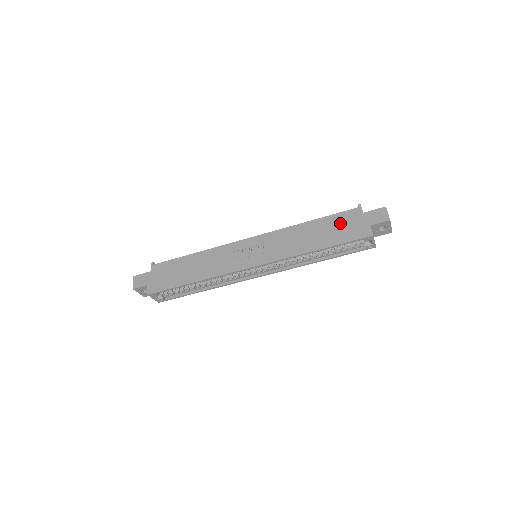
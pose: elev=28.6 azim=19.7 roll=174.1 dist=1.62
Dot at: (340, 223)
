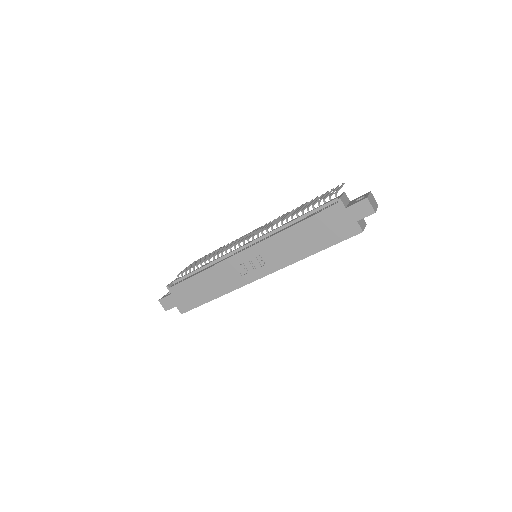
Dot at: (326, 223)
